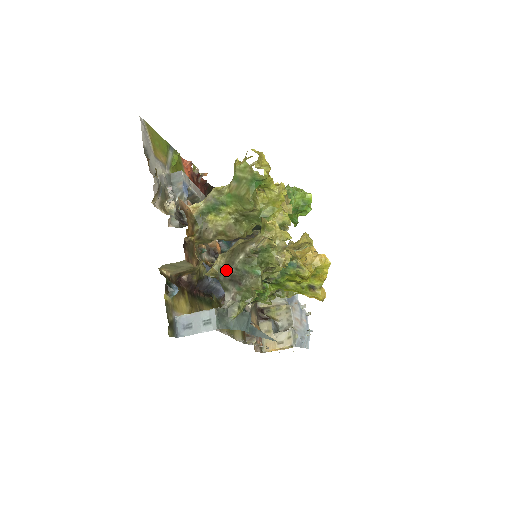
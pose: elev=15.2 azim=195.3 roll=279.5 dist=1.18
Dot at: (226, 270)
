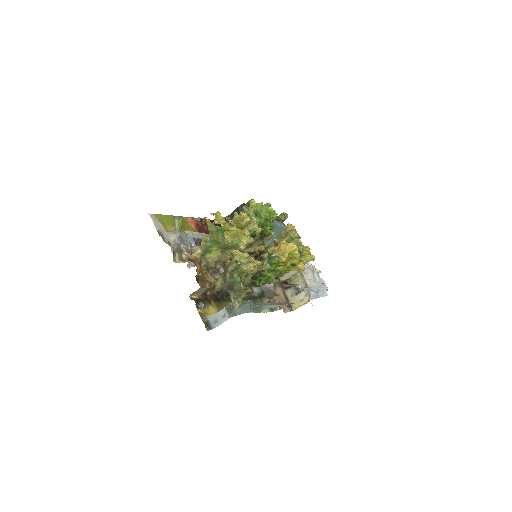
Dot at: (225, 284)
